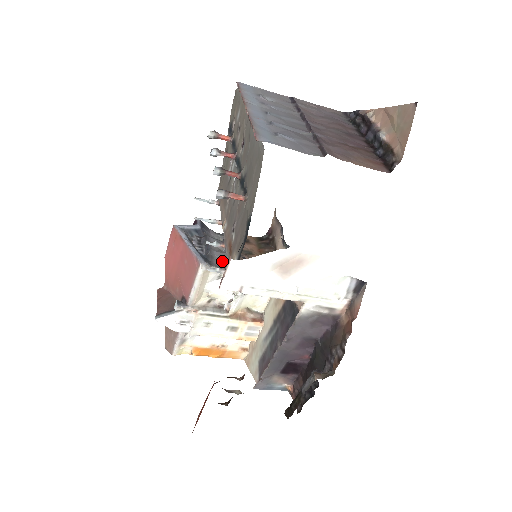
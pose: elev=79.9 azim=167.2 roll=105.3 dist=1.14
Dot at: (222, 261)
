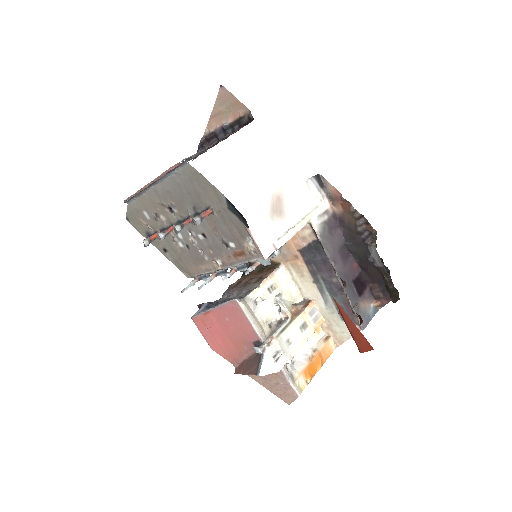
Dot at: (244, 294)
